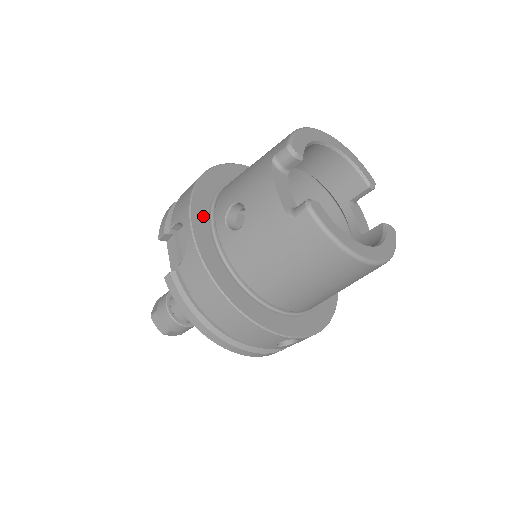
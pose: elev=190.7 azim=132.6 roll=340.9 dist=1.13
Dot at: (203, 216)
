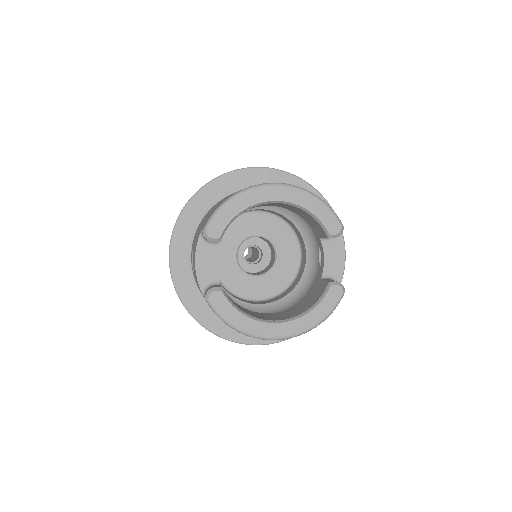
Dot at: (183, 245)
